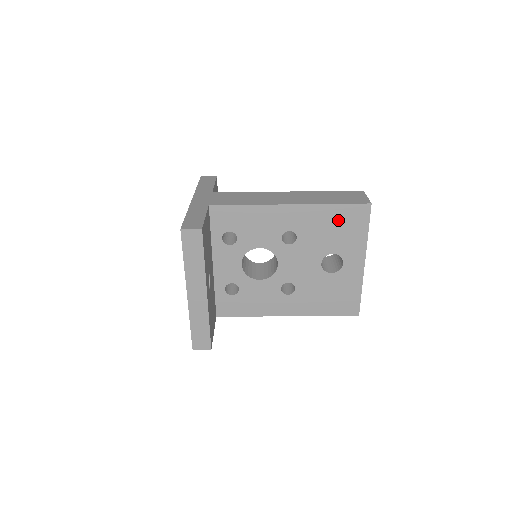
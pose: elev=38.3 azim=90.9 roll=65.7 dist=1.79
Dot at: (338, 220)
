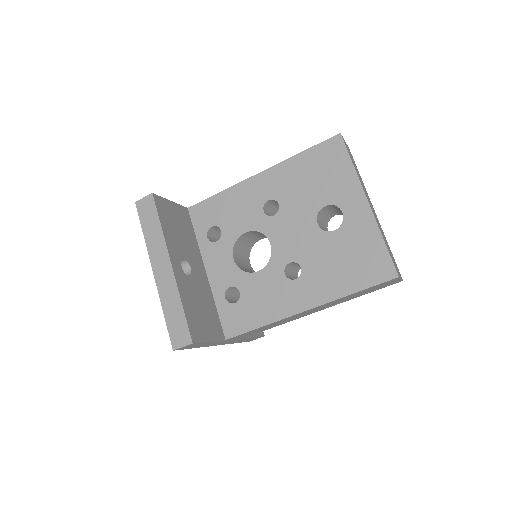
Dot at: (313, 166)
